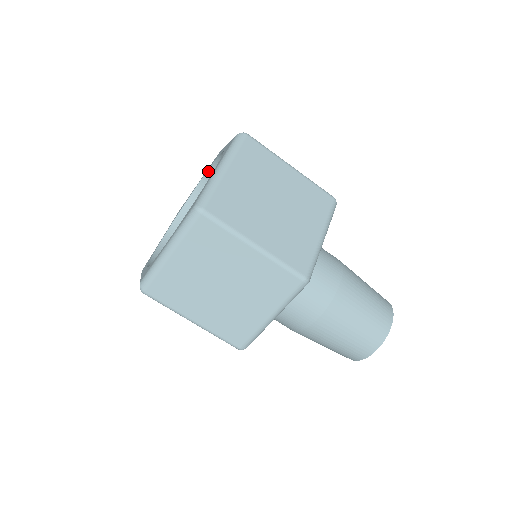
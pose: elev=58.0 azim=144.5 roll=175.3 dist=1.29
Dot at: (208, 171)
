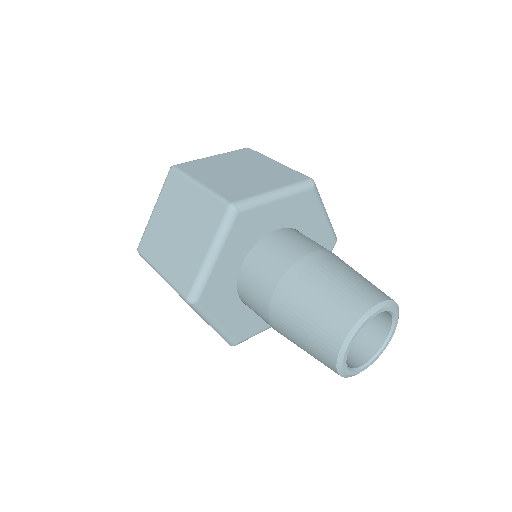
Dot at: occluded
